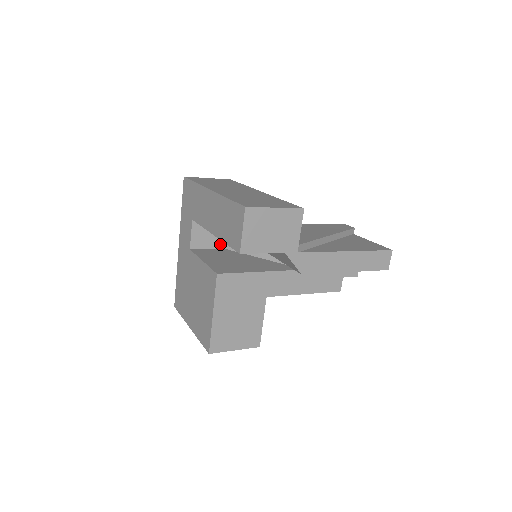
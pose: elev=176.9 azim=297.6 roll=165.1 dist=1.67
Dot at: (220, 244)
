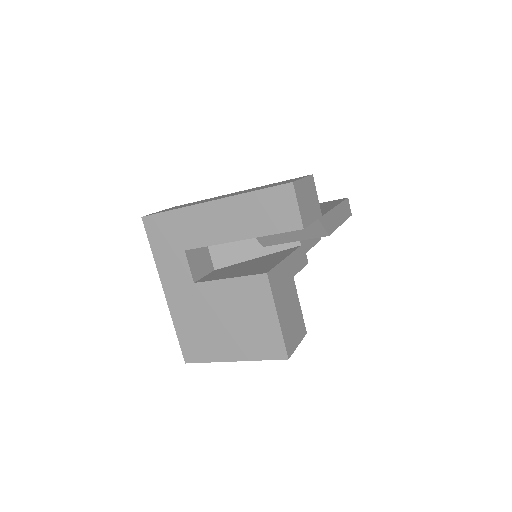
Dot at: (210, 267)
